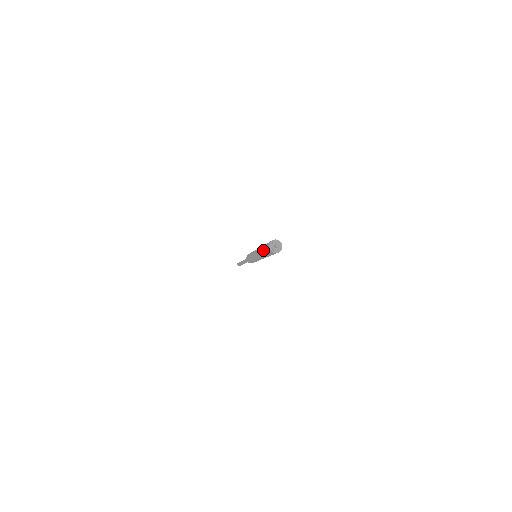
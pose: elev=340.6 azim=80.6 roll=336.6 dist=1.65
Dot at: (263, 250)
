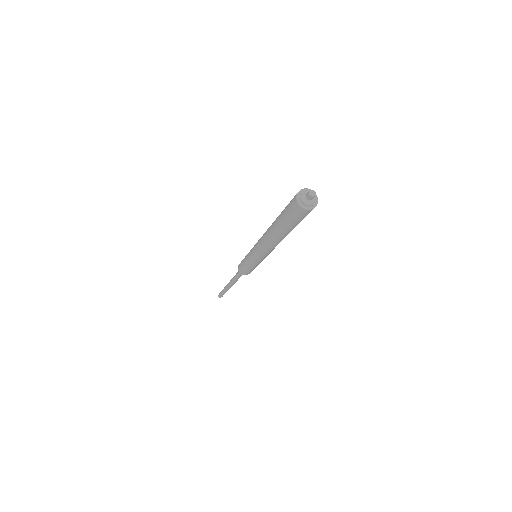
Dot at: (279, 218)
